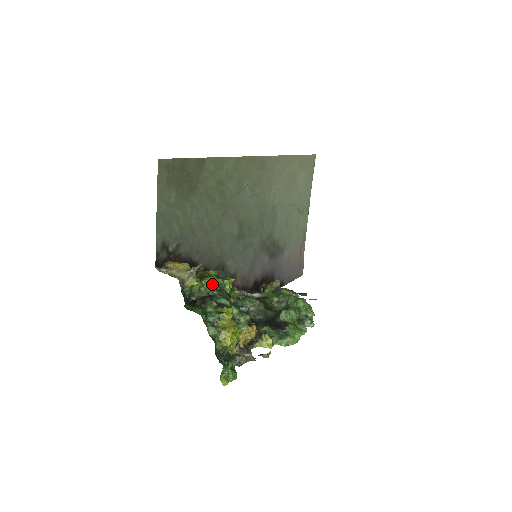
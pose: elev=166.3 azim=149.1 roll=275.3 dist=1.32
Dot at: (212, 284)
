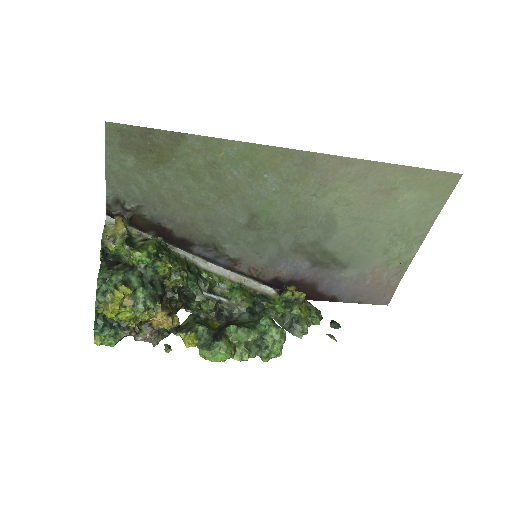
Dot at: (135, 258)
